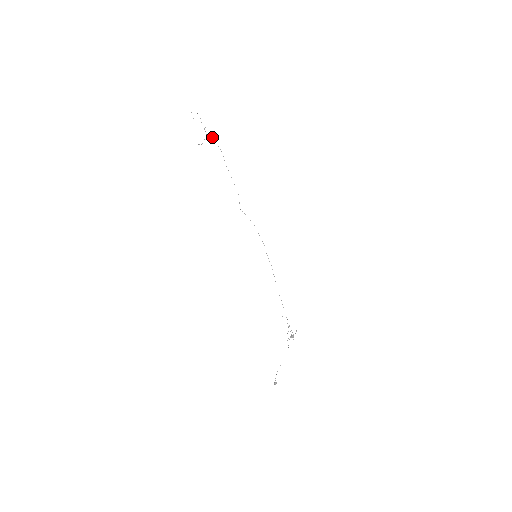
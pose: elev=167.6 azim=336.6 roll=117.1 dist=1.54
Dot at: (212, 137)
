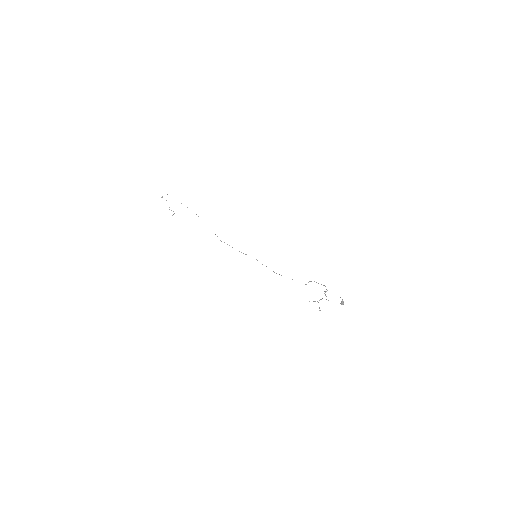
Dot at: occluded
